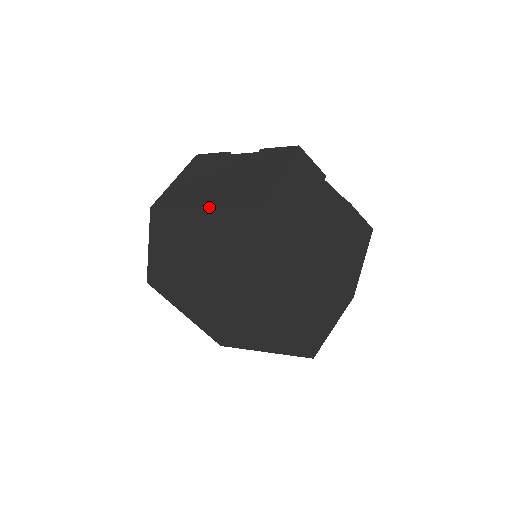
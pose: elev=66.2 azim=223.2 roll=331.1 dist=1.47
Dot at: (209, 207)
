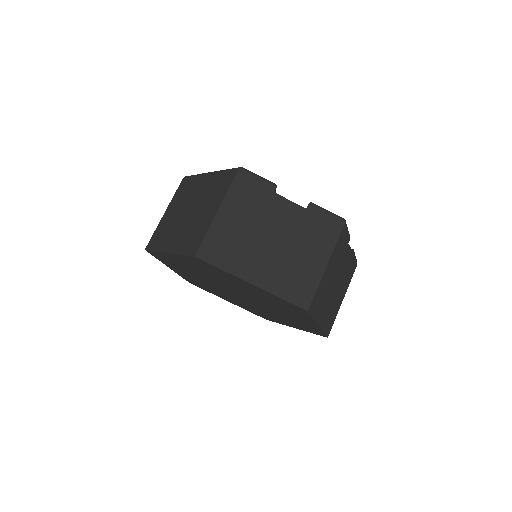
Dot at: (257, 287)
